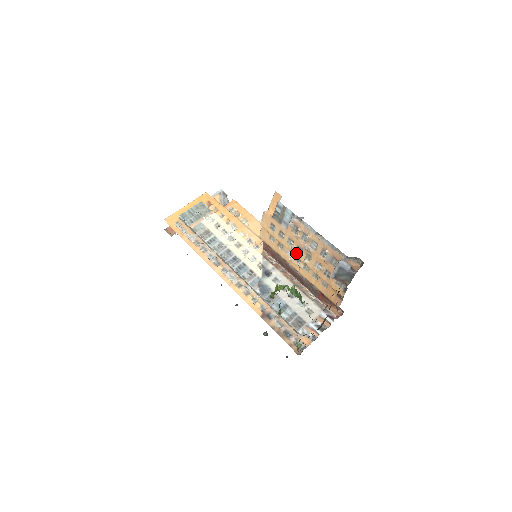
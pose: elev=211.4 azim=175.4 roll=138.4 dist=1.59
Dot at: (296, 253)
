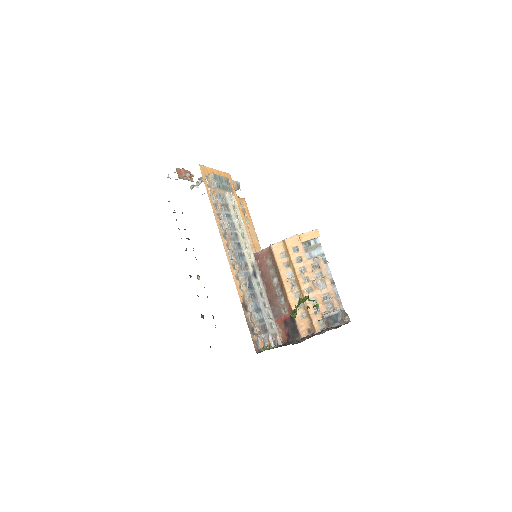
Dot at: (301, 280)
